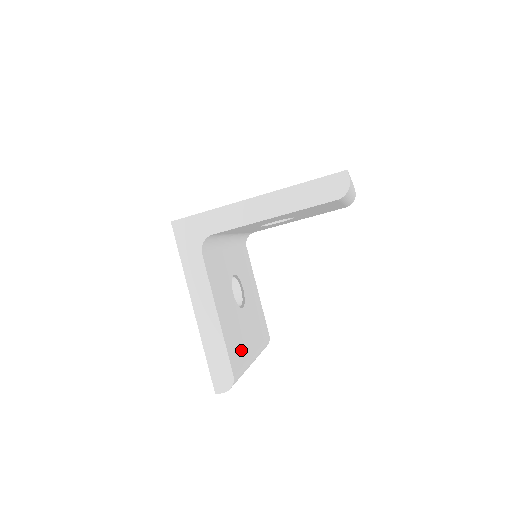
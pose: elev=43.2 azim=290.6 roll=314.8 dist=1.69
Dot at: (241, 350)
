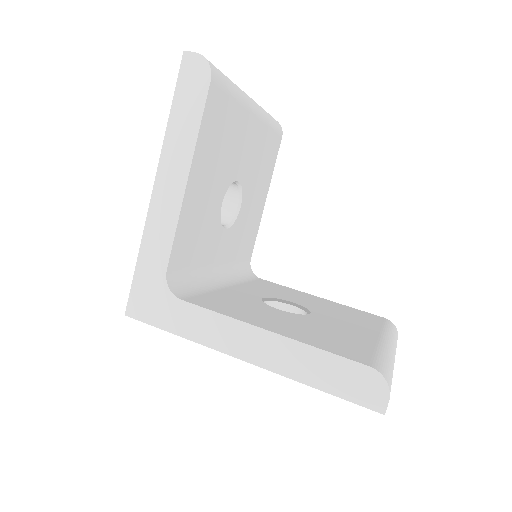
Dot at: (353, 342)
